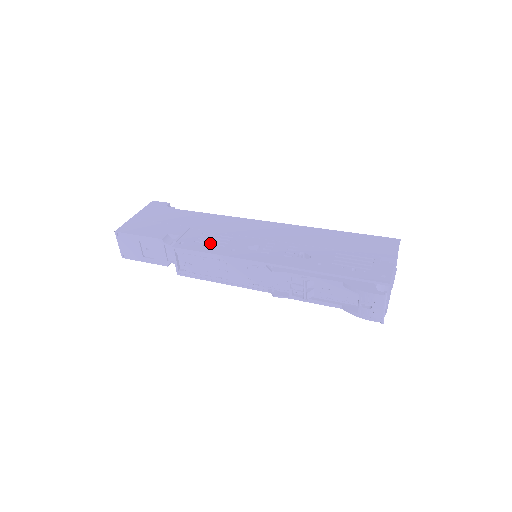
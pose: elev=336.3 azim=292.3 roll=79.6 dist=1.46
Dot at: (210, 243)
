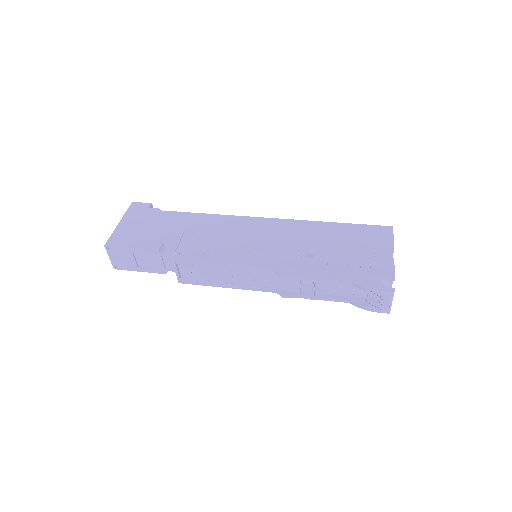
Dot at: (210, 250)
